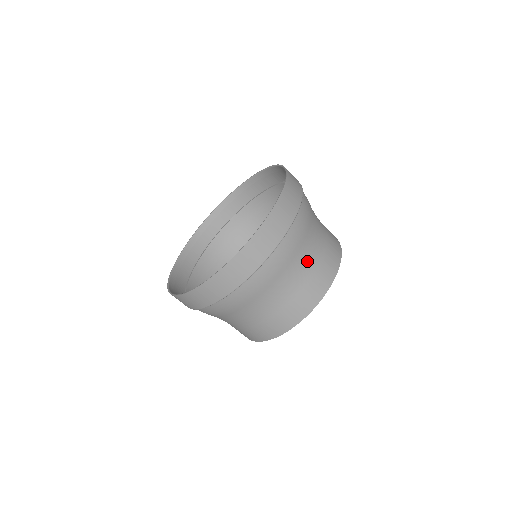
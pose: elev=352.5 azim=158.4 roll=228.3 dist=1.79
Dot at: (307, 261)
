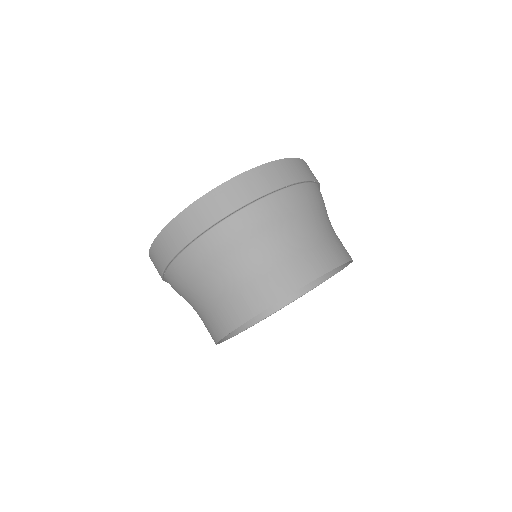
Dot at: (260, 256)
